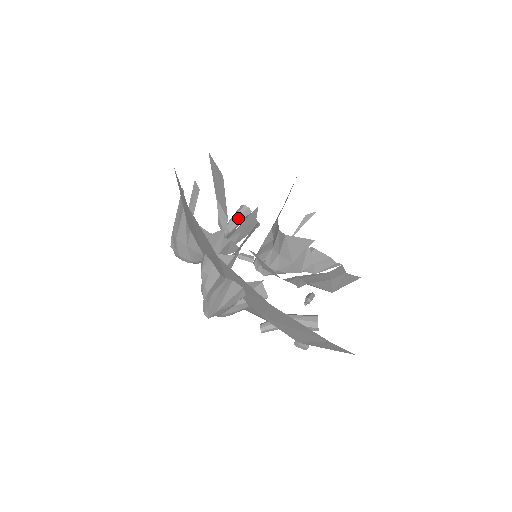
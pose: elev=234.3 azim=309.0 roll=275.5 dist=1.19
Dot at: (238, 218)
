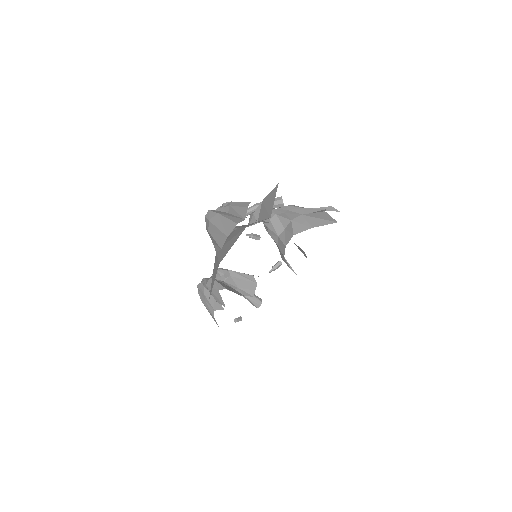
Dot at: occluded
